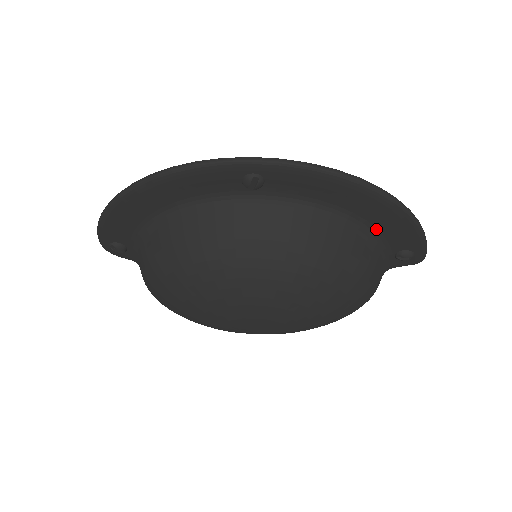
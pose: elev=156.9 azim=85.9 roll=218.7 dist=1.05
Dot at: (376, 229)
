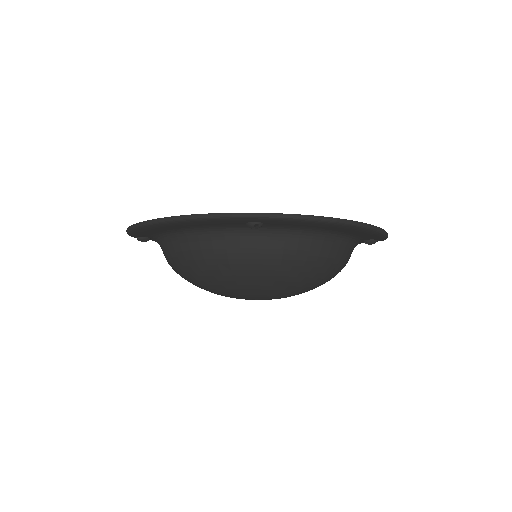
Dot at: (348, 235)
